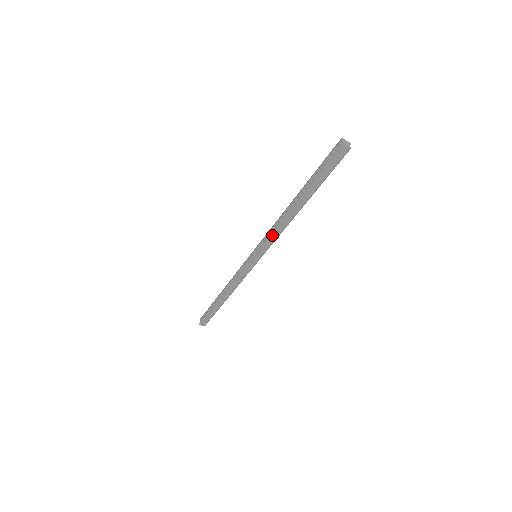
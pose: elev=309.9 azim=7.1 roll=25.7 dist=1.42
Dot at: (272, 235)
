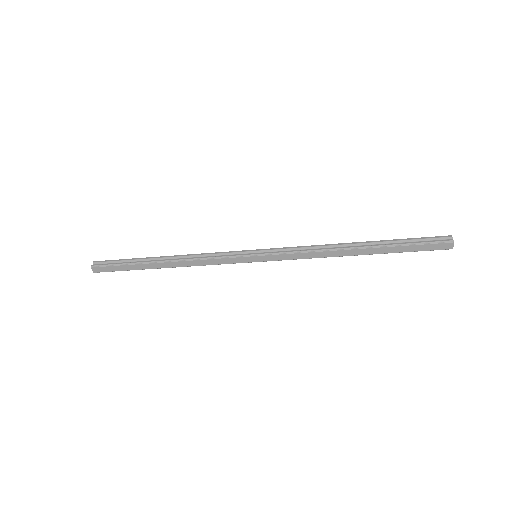
Dot at: (302, 254)
